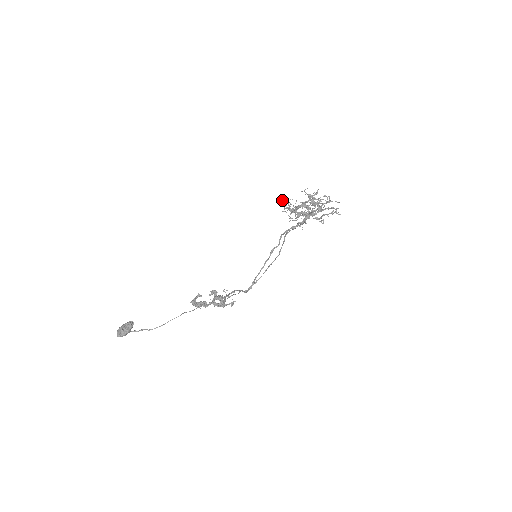
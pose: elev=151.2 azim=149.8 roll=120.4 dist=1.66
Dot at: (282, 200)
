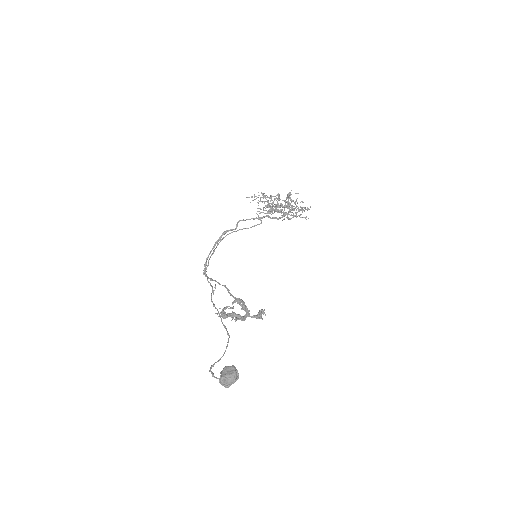
Dot at: (263, 193)
